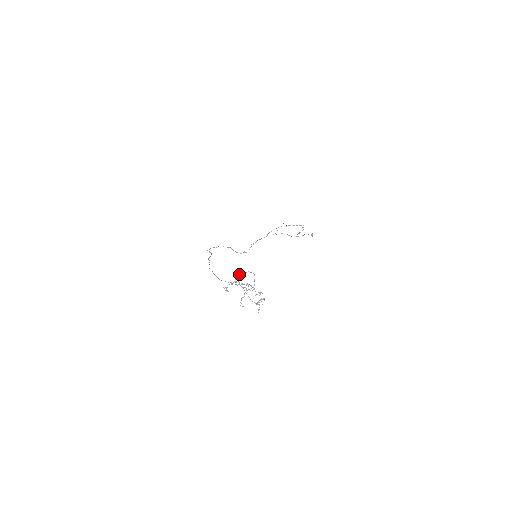
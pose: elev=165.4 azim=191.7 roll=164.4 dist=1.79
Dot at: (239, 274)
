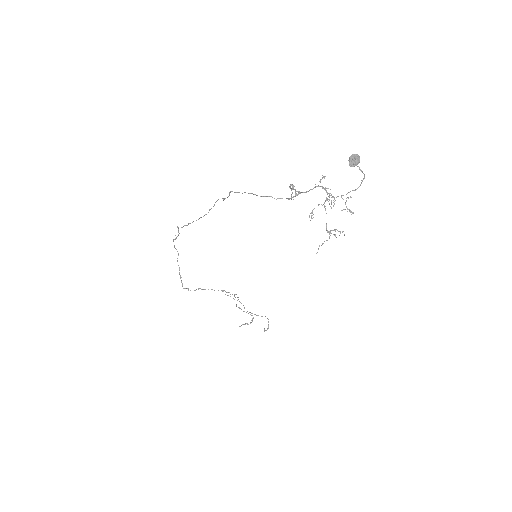
Dot at: (351, 157)
